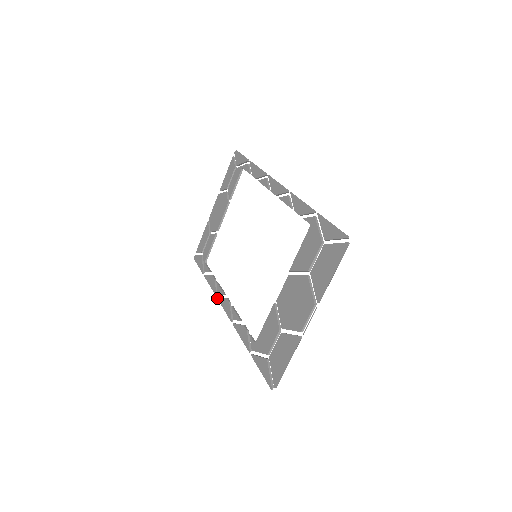
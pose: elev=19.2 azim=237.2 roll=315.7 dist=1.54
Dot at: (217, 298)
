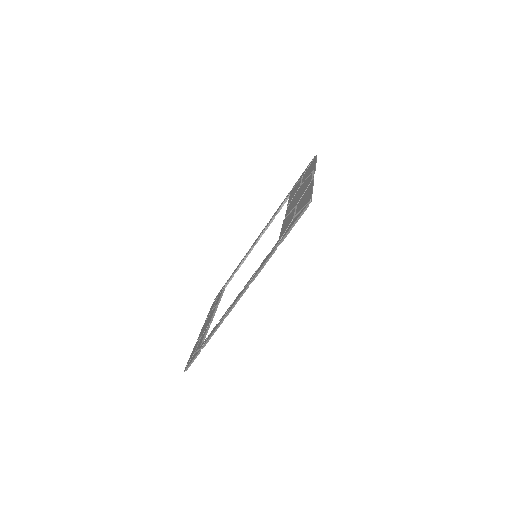
Dot at: (224, 316)
